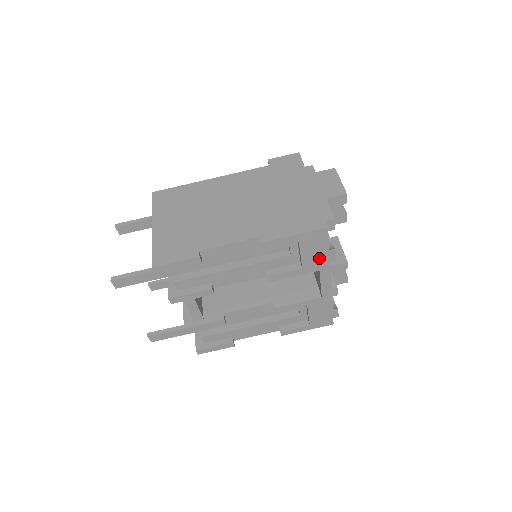
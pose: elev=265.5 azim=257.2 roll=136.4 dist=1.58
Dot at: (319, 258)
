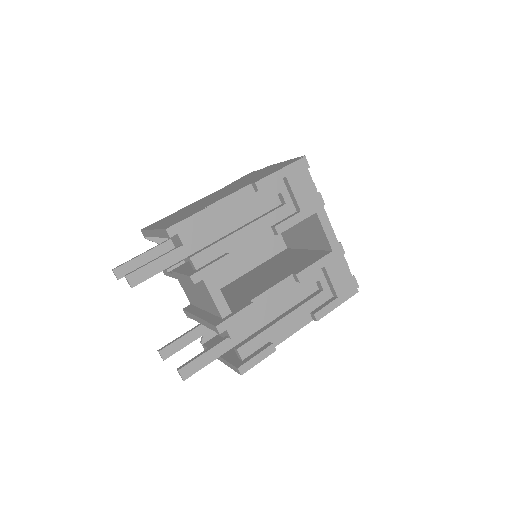
Dot at: (310, 196)
